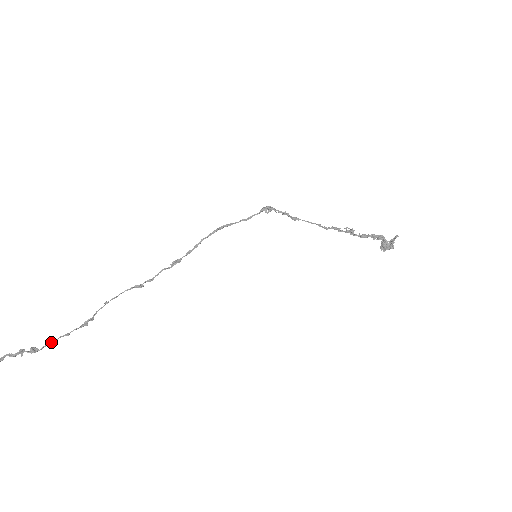
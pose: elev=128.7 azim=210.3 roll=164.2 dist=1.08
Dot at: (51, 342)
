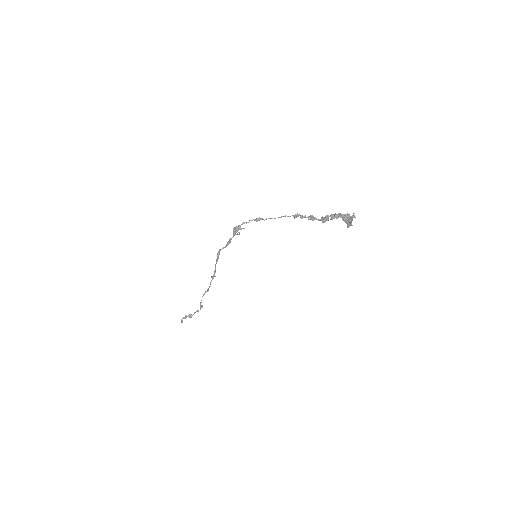
Dot at: occluded
